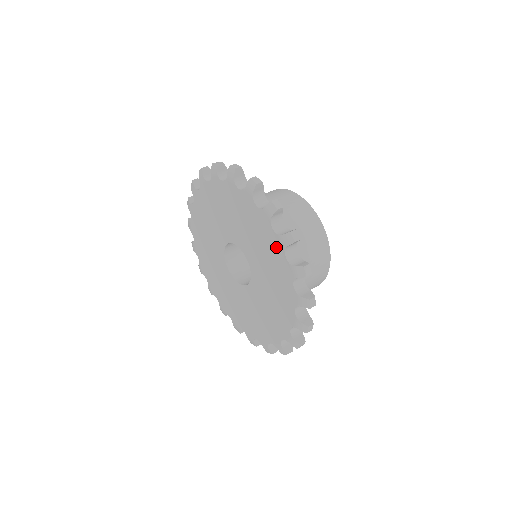
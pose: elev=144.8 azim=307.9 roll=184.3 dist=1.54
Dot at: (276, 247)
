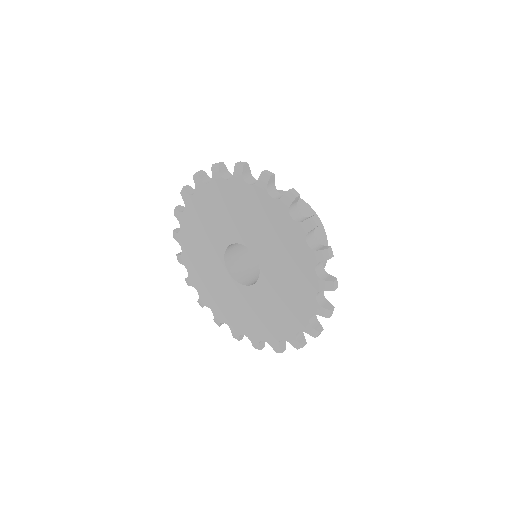
Dot at: (309, 284)
